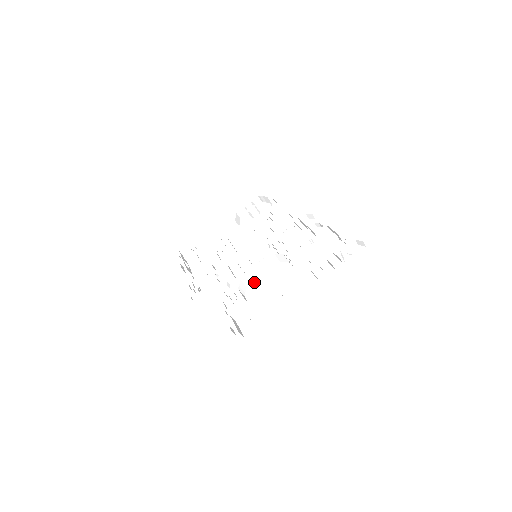
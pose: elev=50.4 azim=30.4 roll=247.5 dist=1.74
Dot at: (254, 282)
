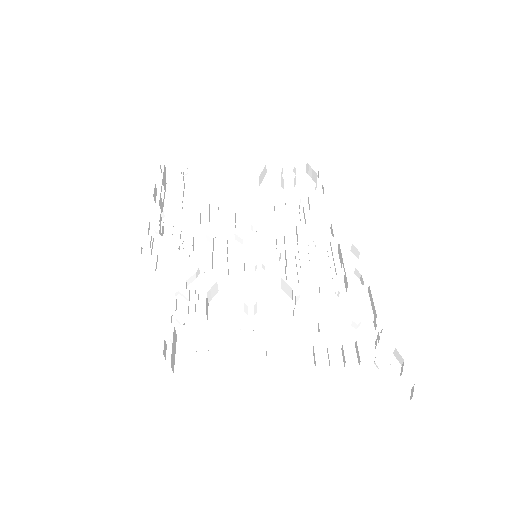
Dot at: (232, 296)
